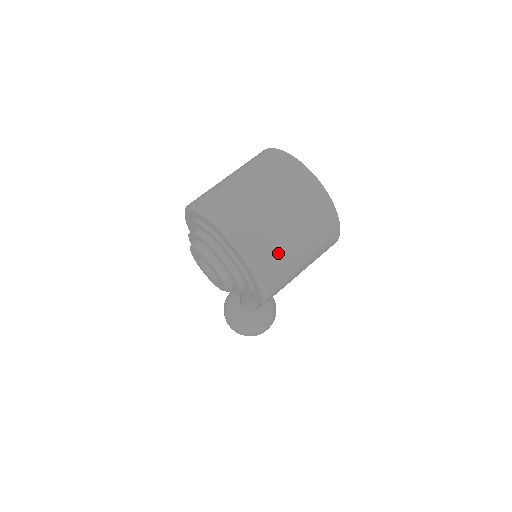
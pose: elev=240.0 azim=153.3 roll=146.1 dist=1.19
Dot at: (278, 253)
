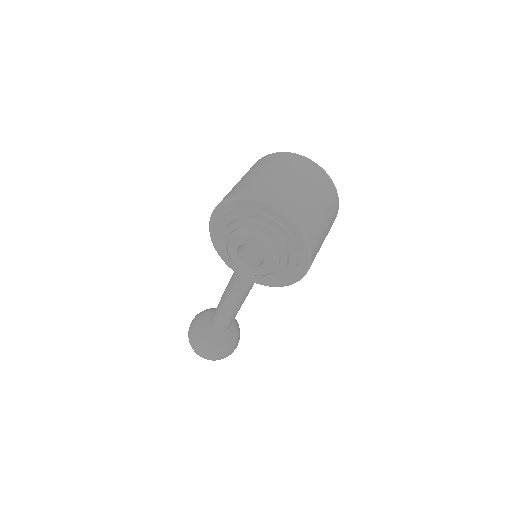
Dot at: (317, 226)
